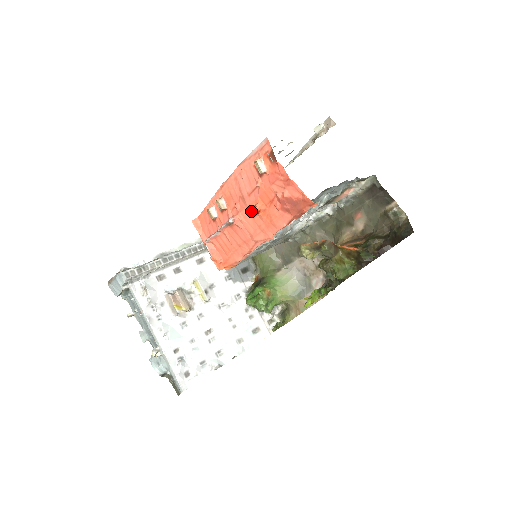
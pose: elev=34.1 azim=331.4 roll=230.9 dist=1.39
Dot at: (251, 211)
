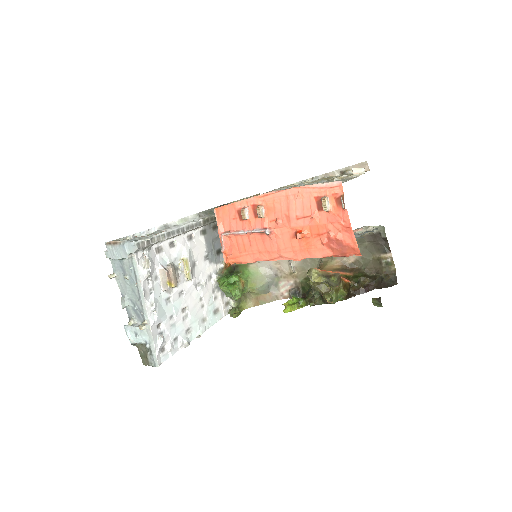
Dot at: (298, 236)
